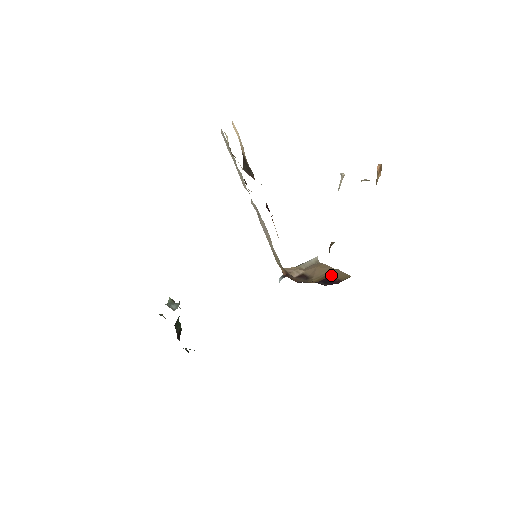
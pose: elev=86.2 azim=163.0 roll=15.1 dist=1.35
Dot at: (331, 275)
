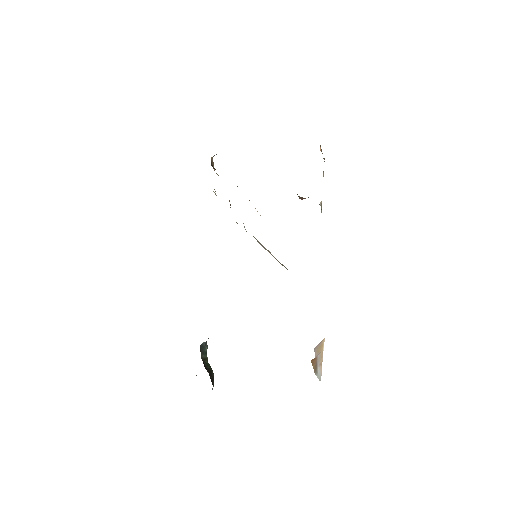
Dot at: occluded
